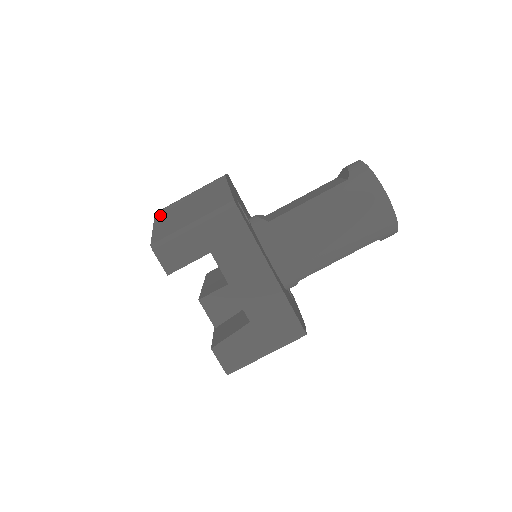
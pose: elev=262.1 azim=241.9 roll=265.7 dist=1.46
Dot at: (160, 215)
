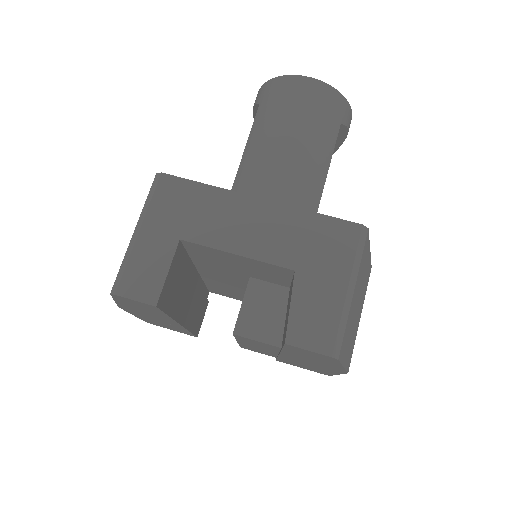
Dot at: occluded
